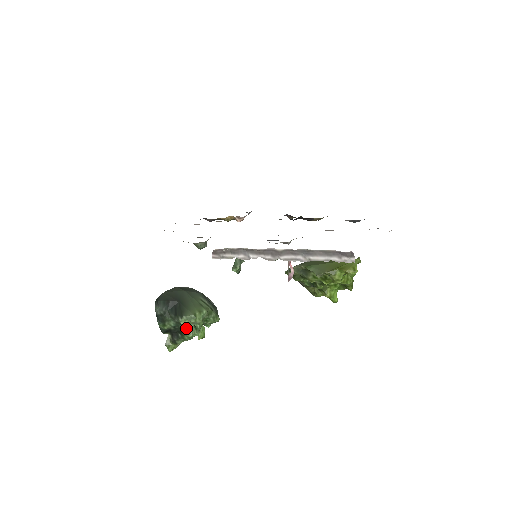
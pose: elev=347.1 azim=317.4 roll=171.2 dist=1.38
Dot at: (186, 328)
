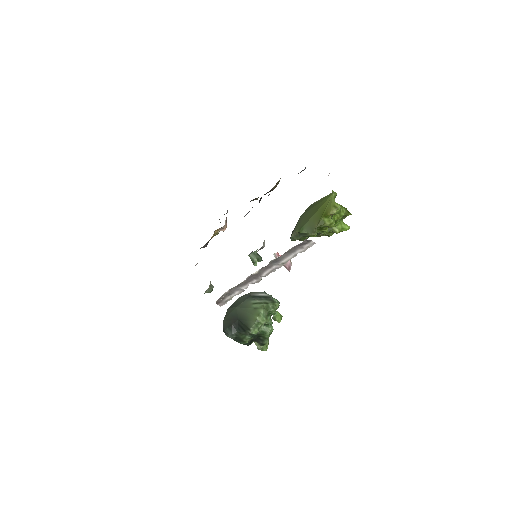
Dot at: (260, 332)
